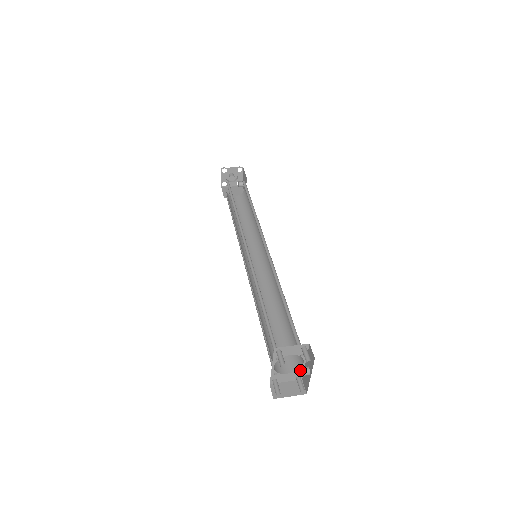
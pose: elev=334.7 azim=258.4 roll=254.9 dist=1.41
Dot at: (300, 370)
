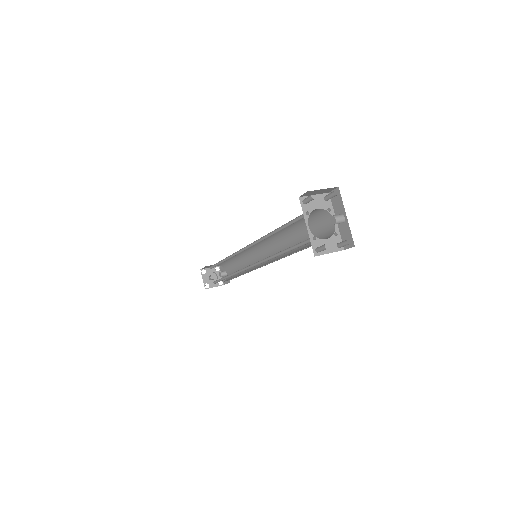
Dot at: (334, 215)
